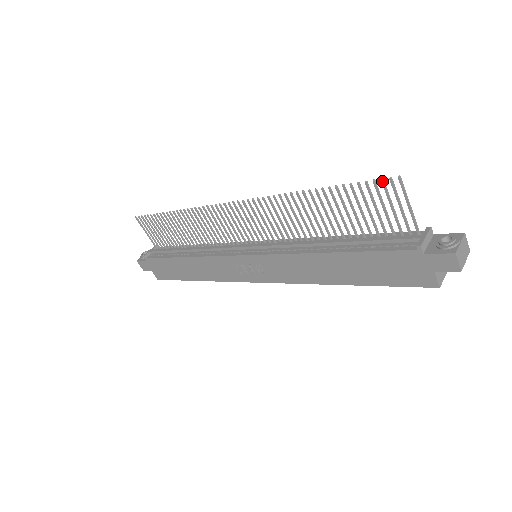
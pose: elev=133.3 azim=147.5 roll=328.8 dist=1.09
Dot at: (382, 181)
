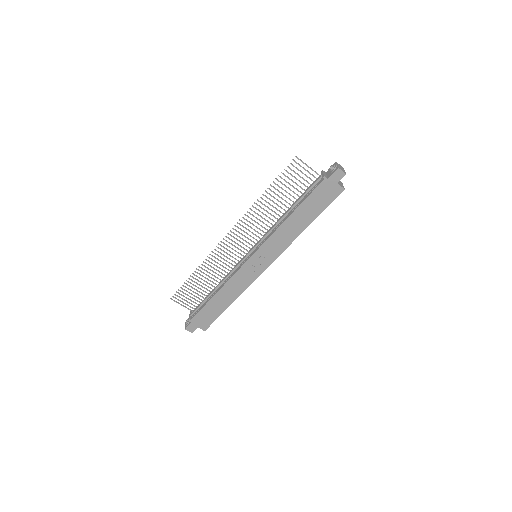
Dot at: occluded
